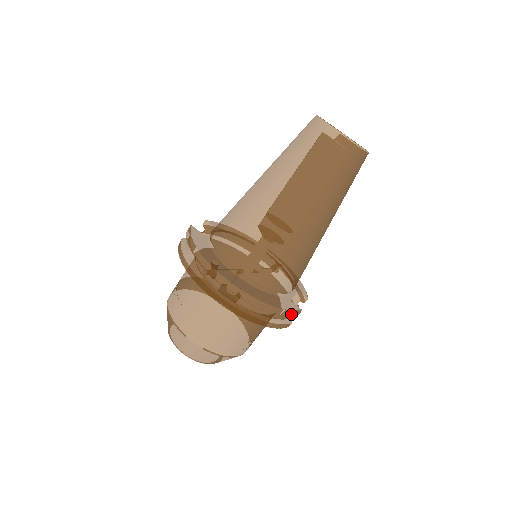
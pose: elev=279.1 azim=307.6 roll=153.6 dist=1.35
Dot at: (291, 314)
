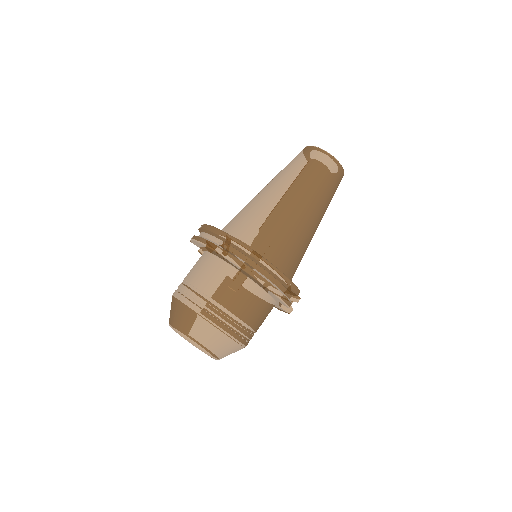
Dot at: (293, 287)
